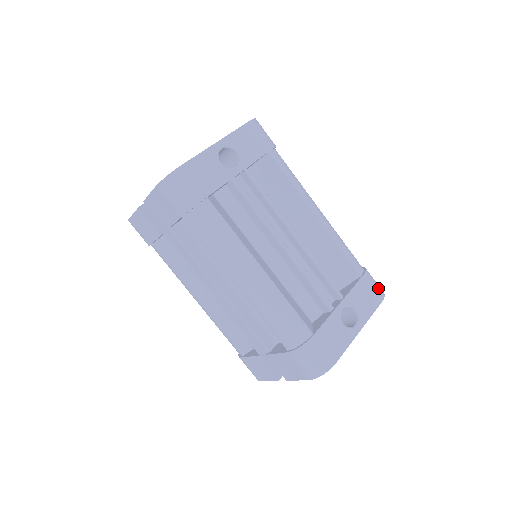
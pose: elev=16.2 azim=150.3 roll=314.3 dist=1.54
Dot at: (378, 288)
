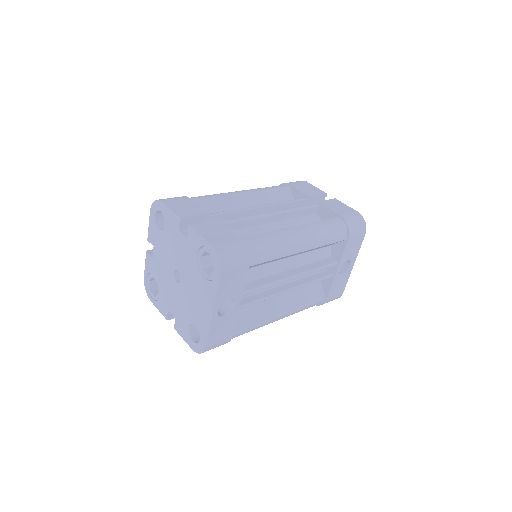
Dot at: (360, 230)
